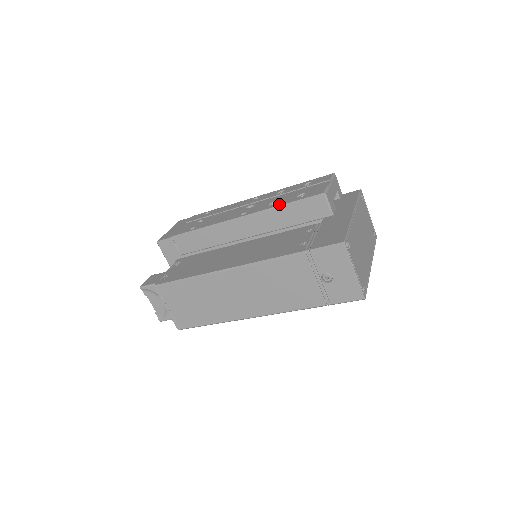
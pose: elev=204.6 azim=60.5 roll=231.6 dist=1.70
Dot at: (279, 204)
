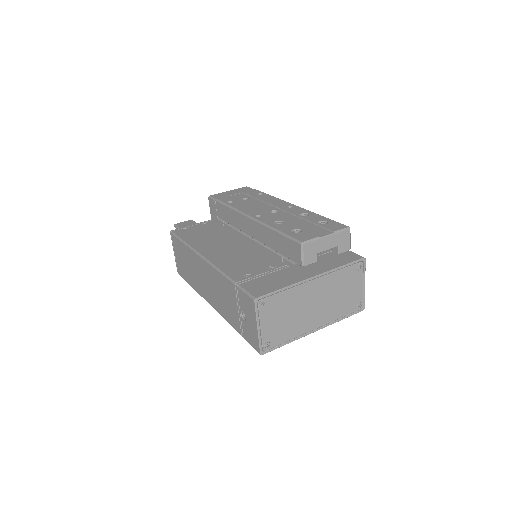
Dot at: (277, 227)
